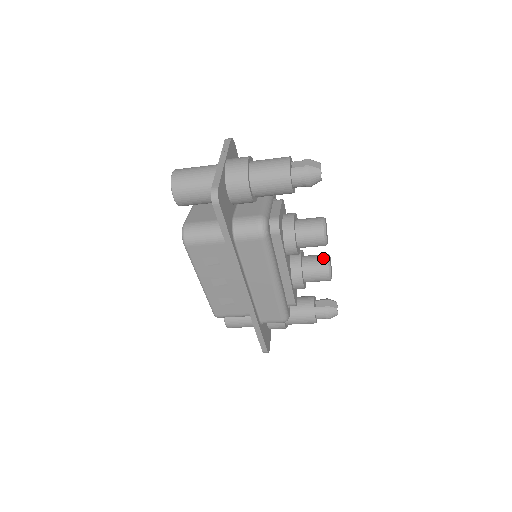
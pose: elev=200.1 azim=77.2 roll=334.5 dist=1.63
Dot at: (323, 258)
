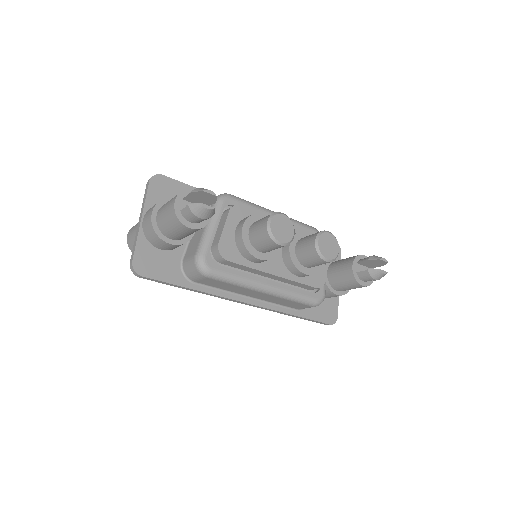
Dot at: (311, 243)
